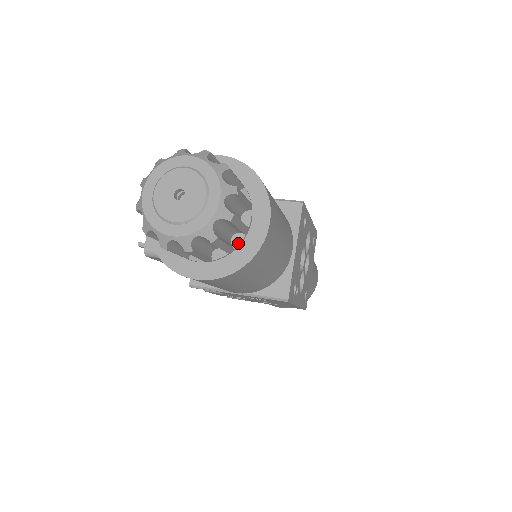
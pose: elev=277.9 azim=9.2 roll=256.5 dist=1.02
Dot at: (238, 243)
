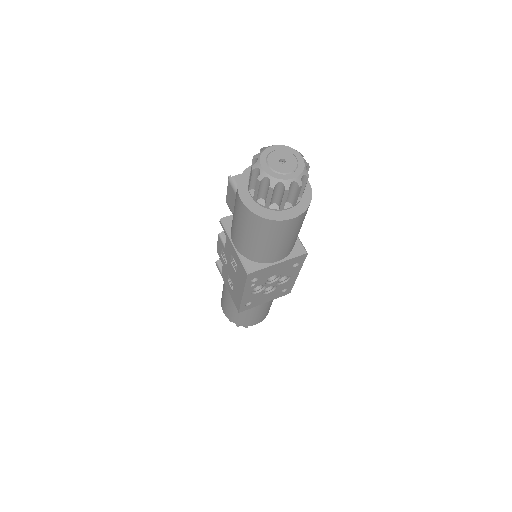
Dot at: (273, 208)
